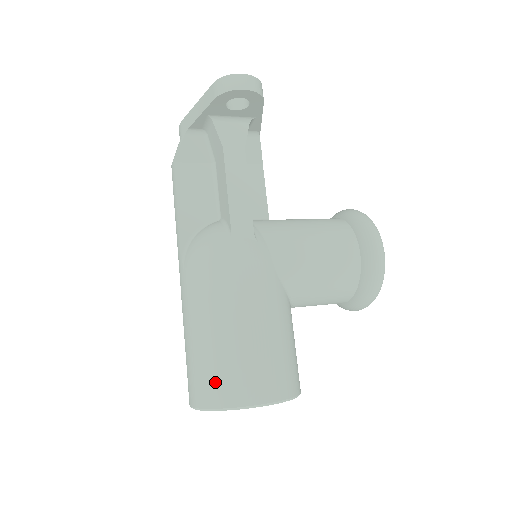
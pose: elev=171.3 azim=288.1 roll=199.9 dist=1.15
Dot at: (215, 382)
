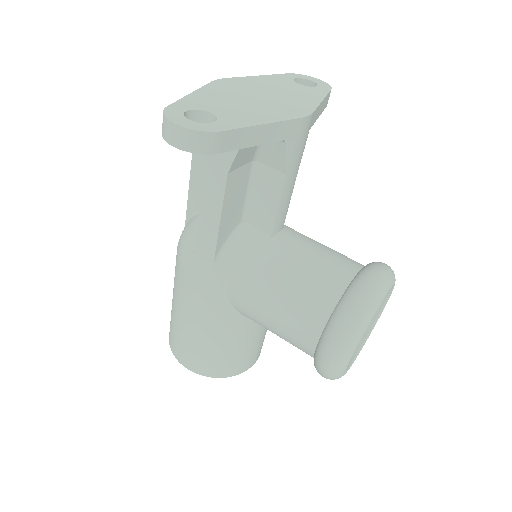
Dot at: (170, 329)
